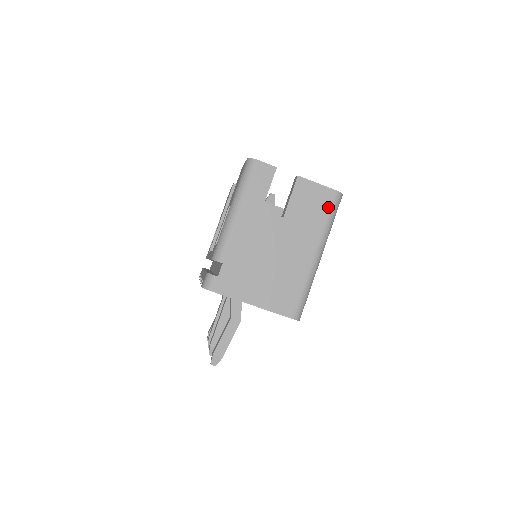
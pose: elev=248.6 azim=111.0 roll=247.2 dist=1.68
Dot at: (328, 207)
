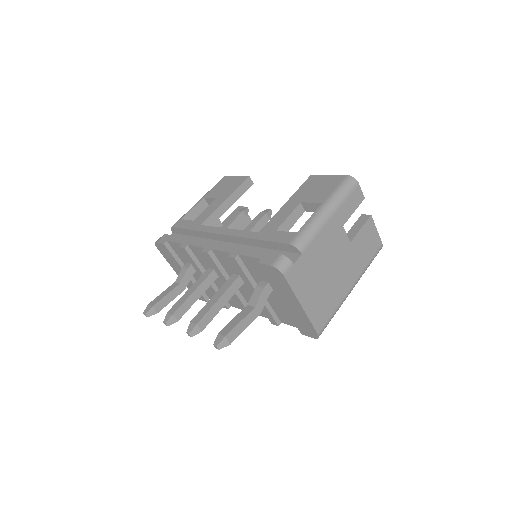
Dot at: (374, 253)
